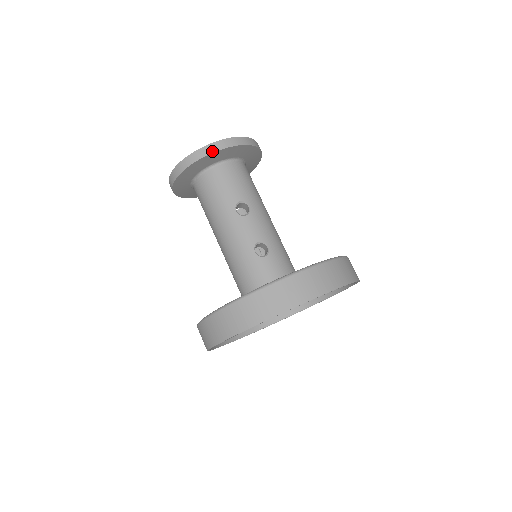
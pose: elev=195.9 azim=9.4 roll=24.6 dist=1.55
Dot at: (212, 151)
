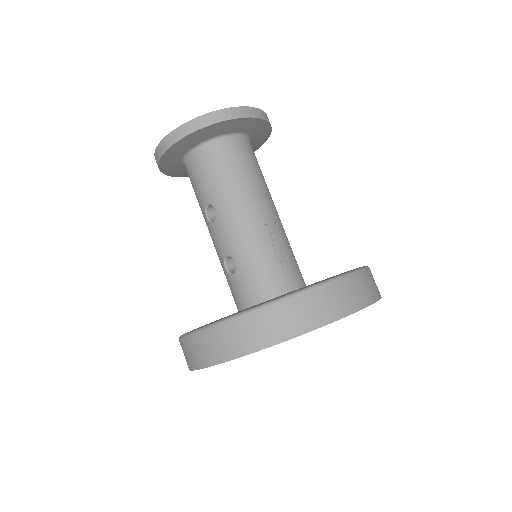
Dot at: (159, 156)
